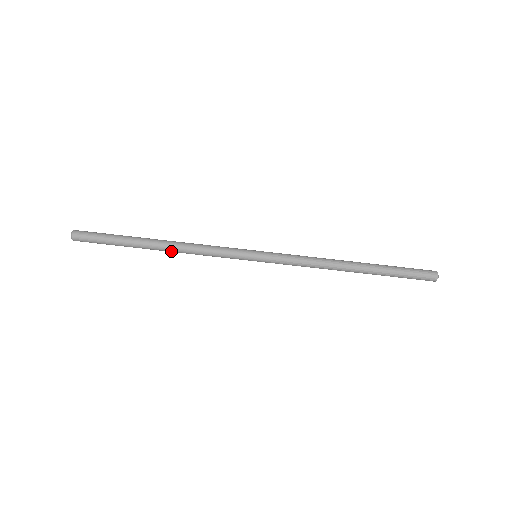
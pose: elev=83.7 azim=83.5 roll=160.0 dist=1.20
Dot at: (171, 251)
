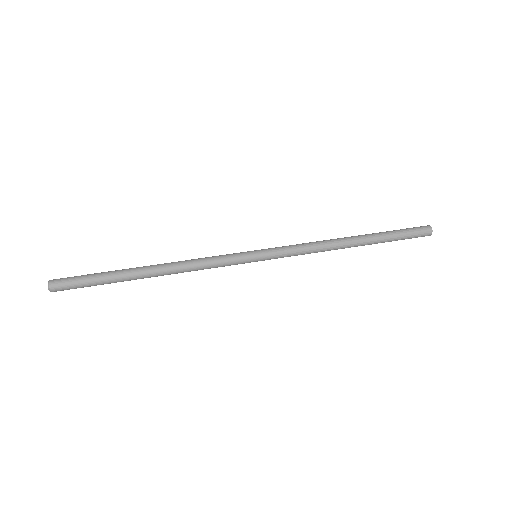
Dot at: (166, 274)
